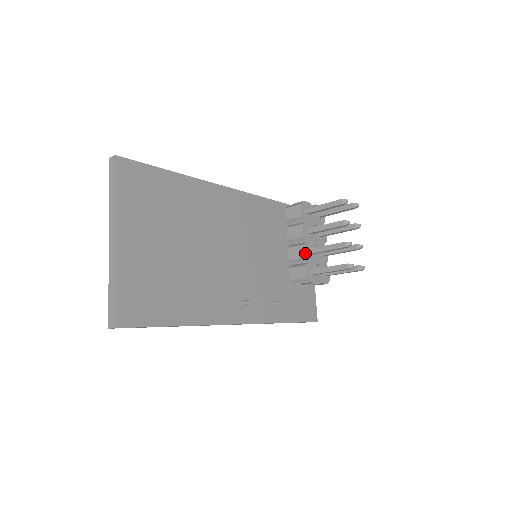
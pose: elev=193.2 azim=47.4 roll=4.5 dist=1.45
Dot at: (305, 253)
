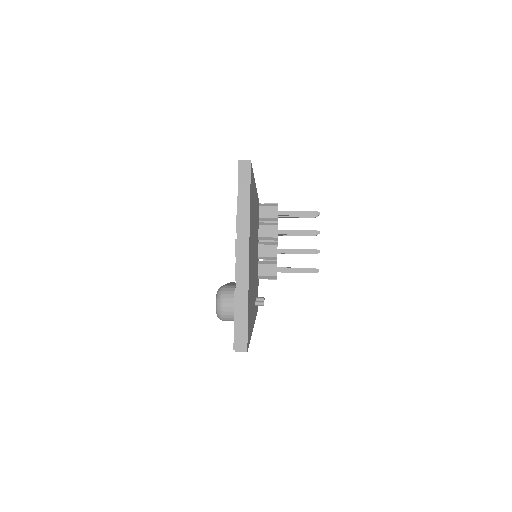
Dot at: occluded
